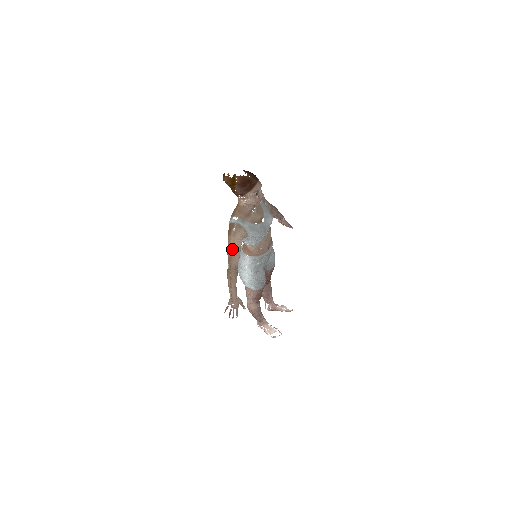
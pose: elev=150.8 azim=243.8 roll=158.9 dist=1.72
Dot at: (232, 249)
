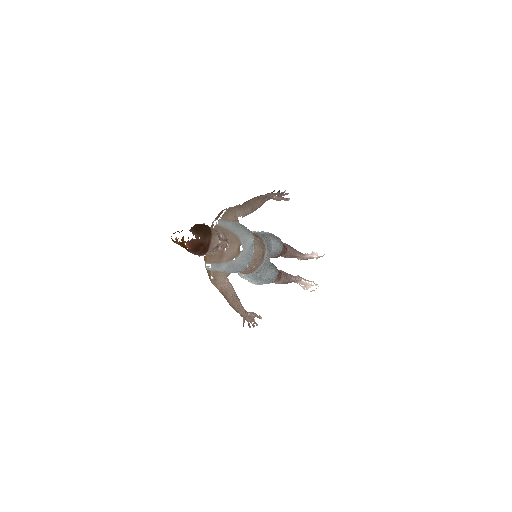
Dot at: (220, 289)
